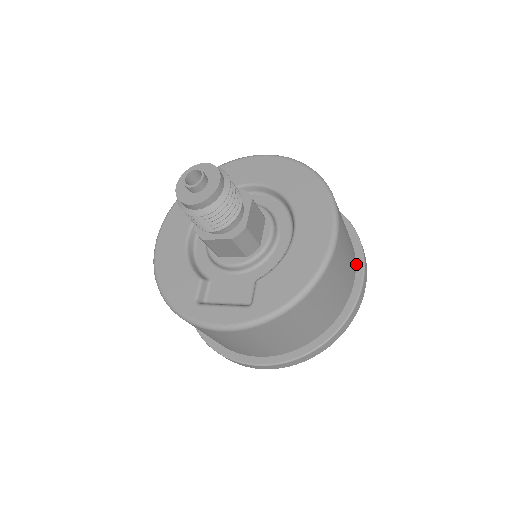
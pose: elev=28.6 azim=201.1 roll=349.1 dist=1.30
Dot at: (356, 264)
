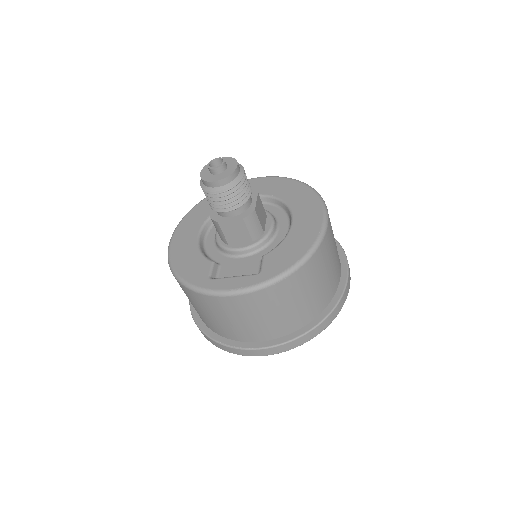
Dot at: (341, 263)
